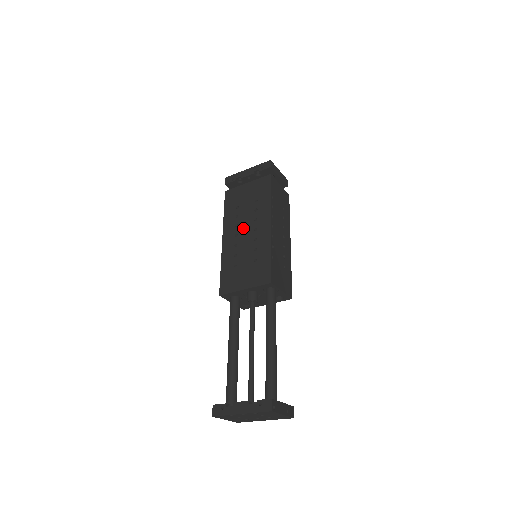
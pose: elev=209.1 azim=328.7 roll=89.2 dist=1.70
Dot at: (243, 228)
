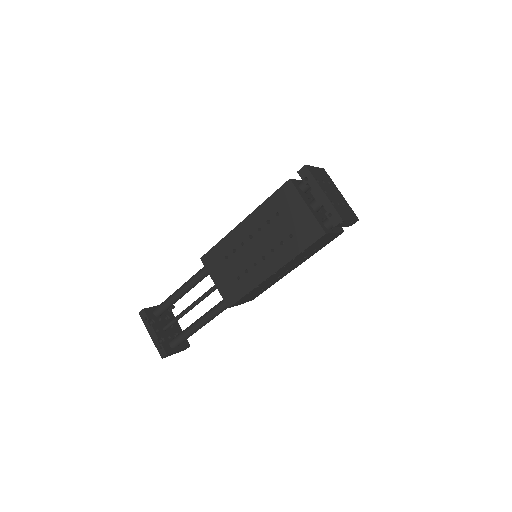
Dot at: (260, 240)
